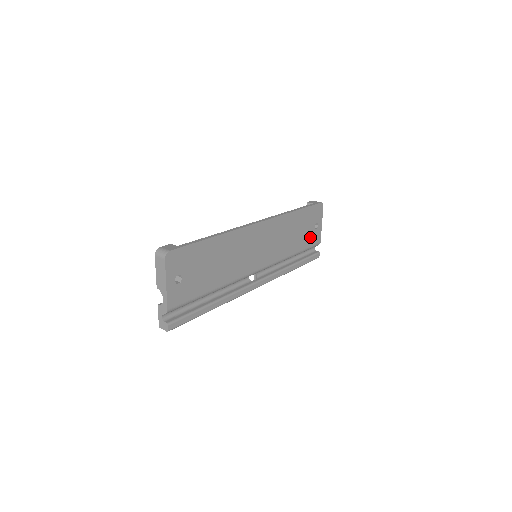
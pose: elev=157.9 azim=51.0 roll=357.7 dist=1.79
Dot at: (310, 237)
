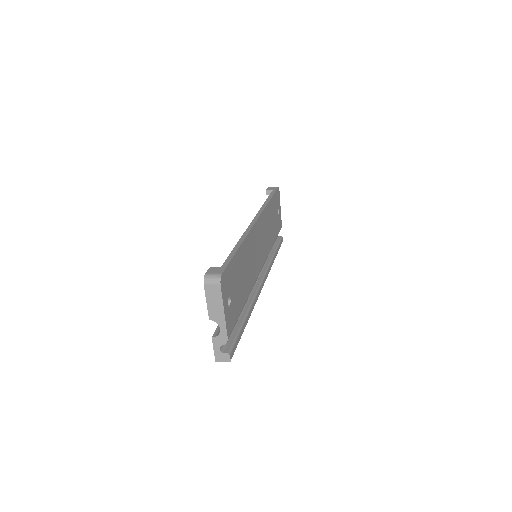
Dot at: (277, 224)
